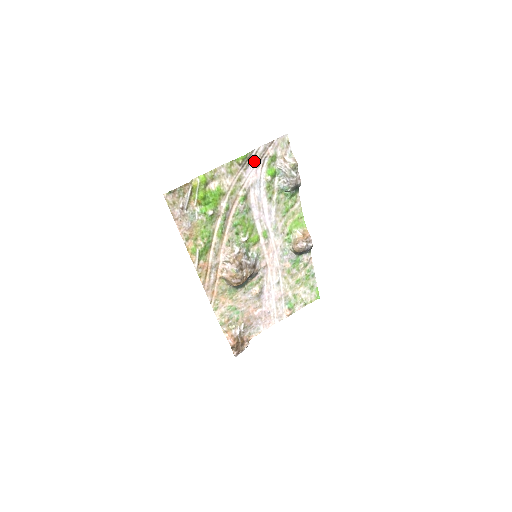
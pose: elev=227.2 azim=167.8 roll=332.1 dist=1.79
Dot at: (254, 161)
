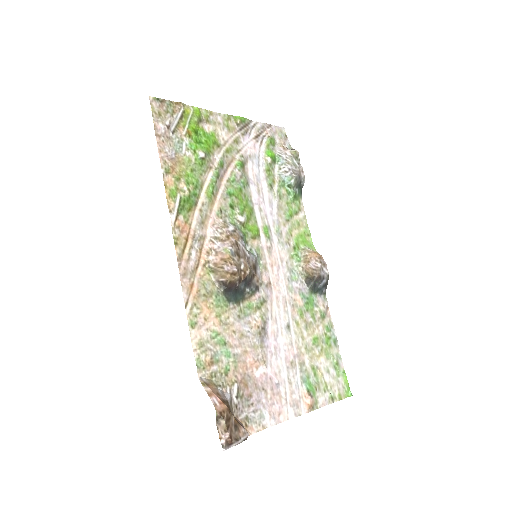
Dot at: (252, 133)
